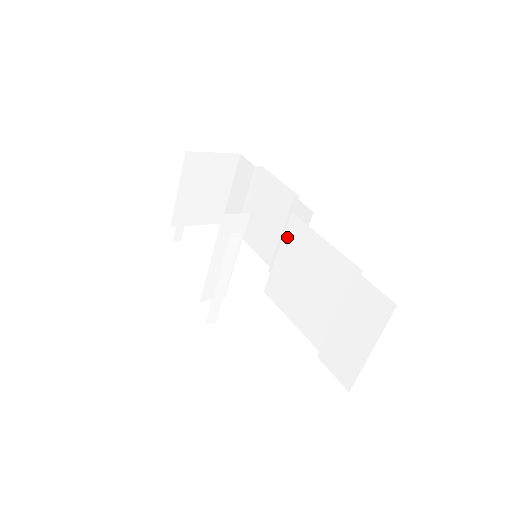
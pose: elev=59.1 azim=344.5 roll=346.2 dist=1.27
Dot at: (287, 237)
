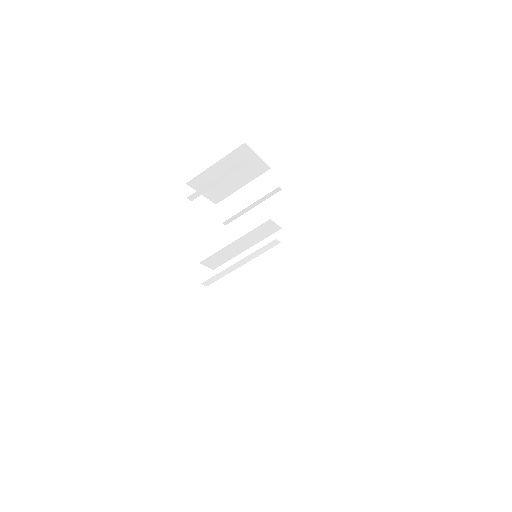
Dot at: (284, 257)
